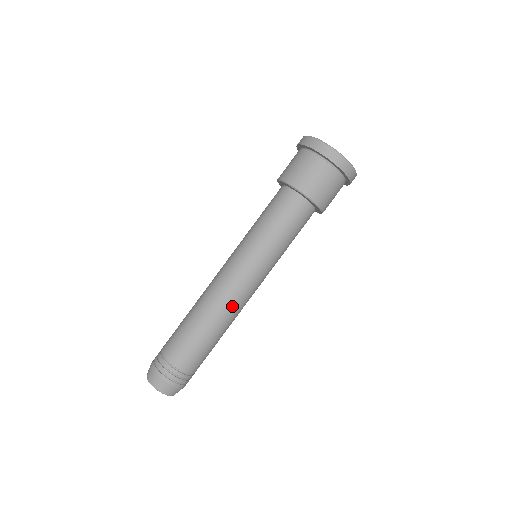
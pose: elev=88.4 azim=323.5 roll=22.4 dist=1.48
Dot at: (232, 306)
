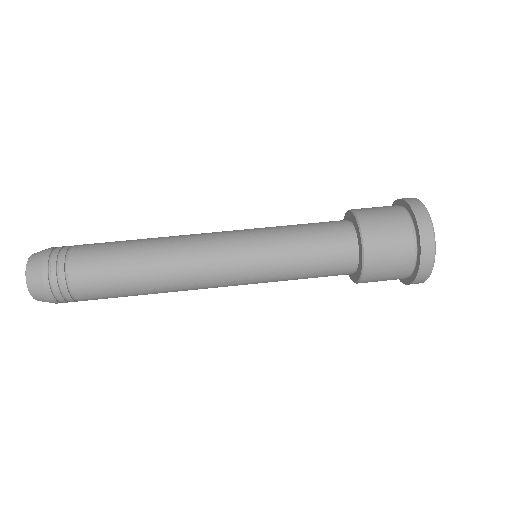
Dot at: (185, 274)
